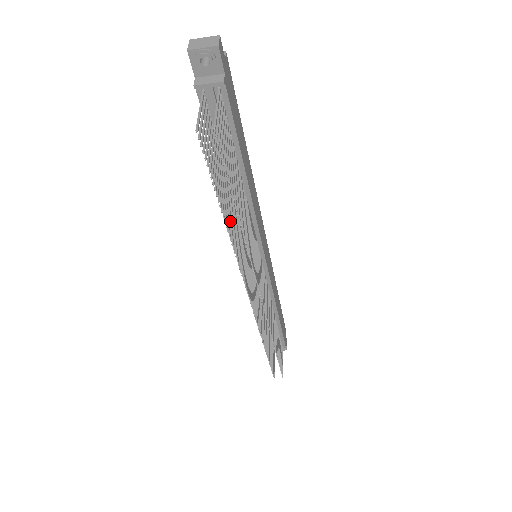
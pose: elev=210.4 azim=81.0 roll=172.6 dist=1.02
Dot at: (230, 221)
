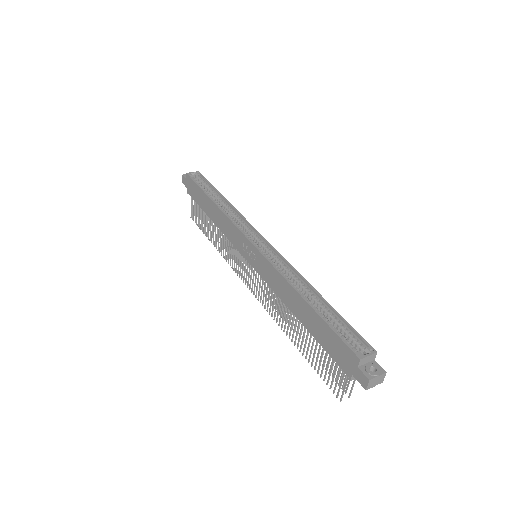
Dot at: occluded
